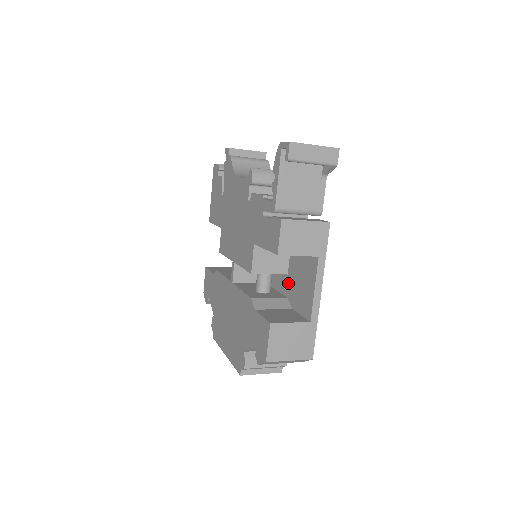
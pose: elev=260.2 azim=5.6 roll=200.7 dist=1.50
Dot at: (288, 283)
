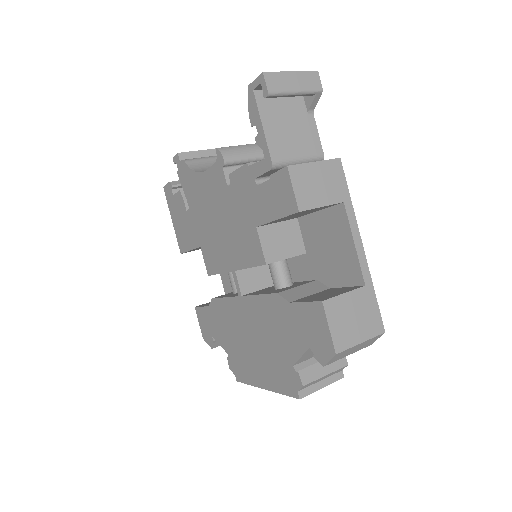
Dot at: (311, 262)
